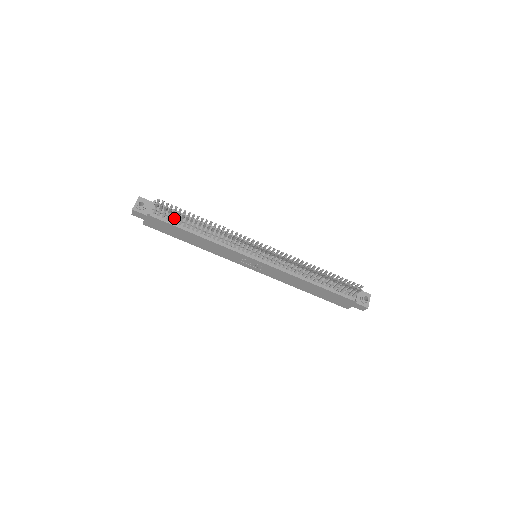
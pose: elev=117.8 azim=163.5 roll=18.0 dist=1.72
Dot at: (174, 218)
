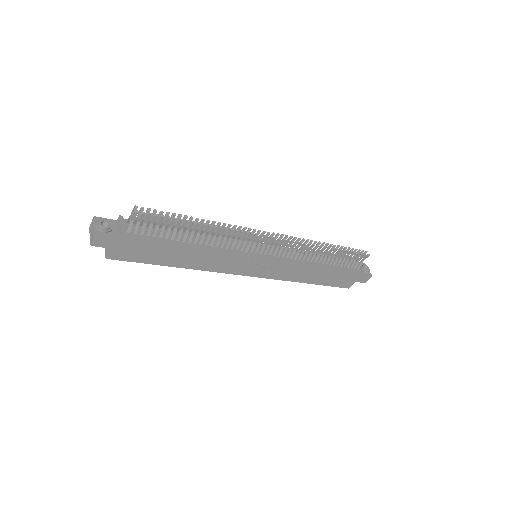
Dot at: (156, 232)
